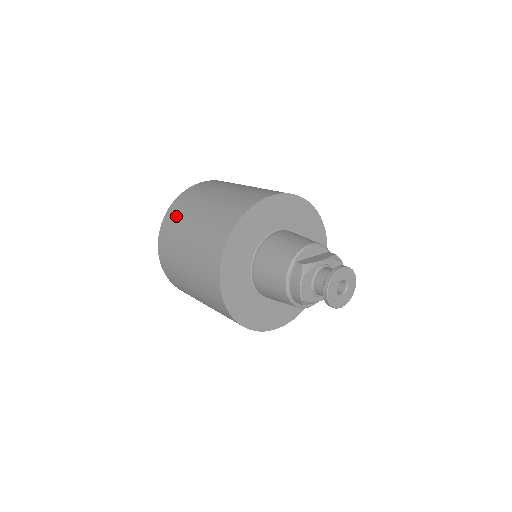
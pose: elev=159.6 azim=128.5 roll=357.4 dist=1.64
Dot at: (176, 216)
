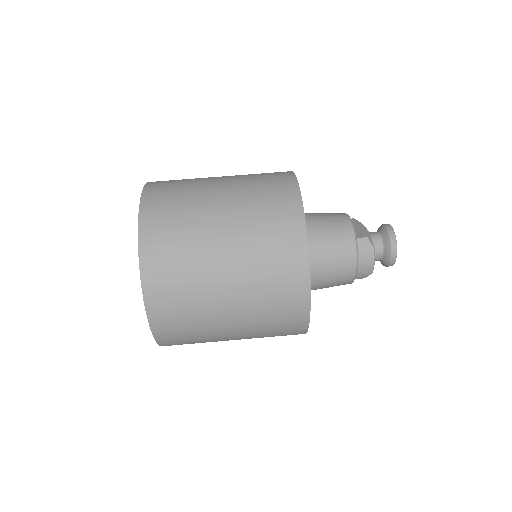
Dot at: (171, 246)
